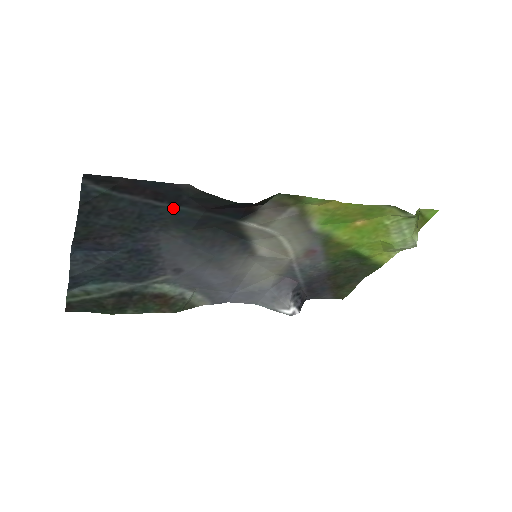
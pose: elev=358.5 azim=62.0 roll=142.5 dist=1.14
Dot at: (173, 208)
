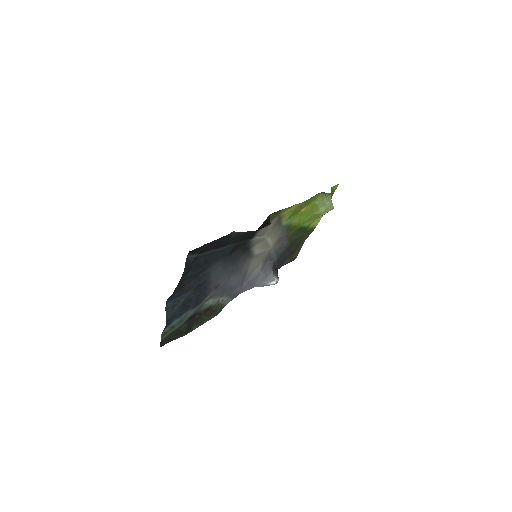
Dot at: (222, 249)
